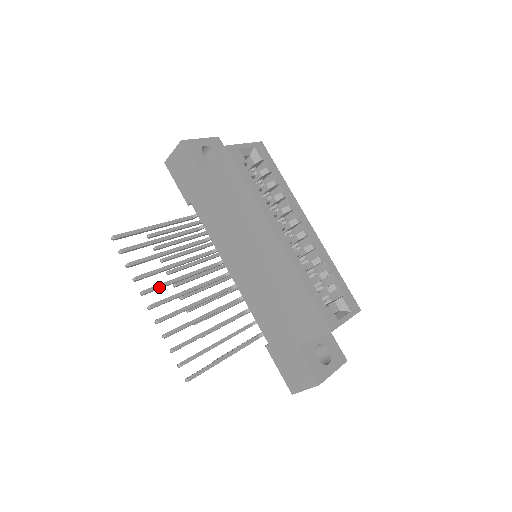
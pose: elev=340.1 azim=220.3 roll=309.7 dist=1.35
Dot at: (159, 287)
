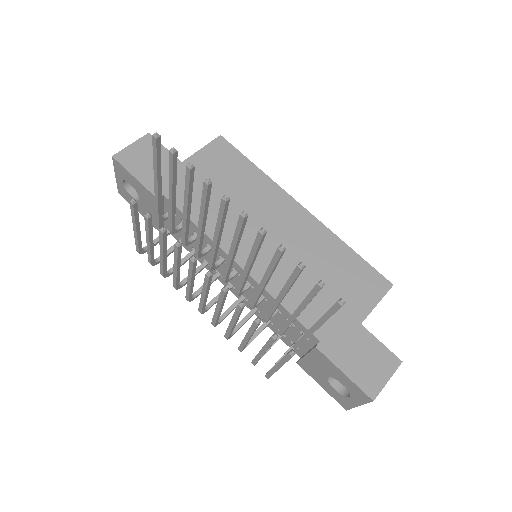
Dot at: (225, 213)
